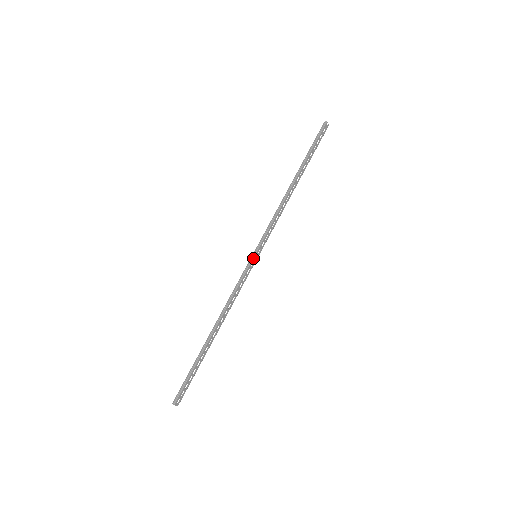
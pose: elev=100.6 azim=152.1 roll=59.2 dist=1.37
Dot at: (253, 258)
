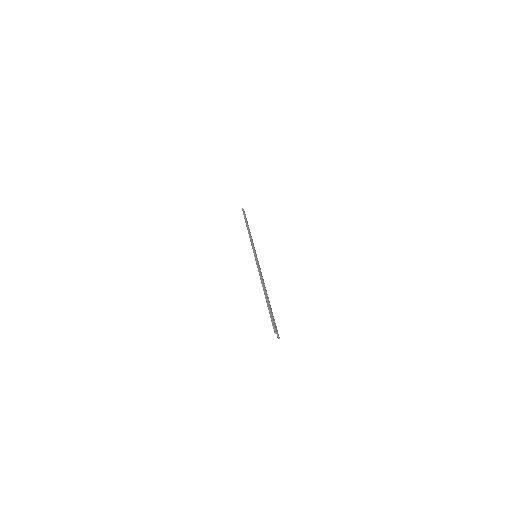
Dot at: (255, 255)
